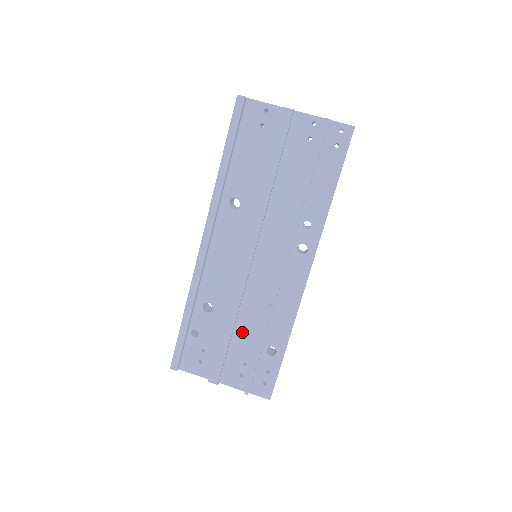
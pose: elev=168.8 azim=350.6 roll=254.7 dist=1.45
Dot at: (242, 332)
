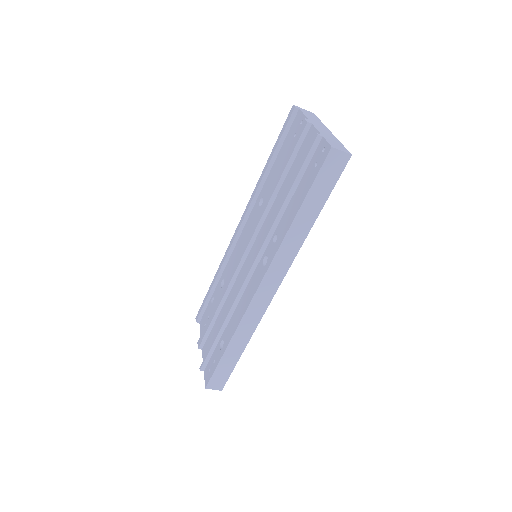
Dot at: (222, 316)
